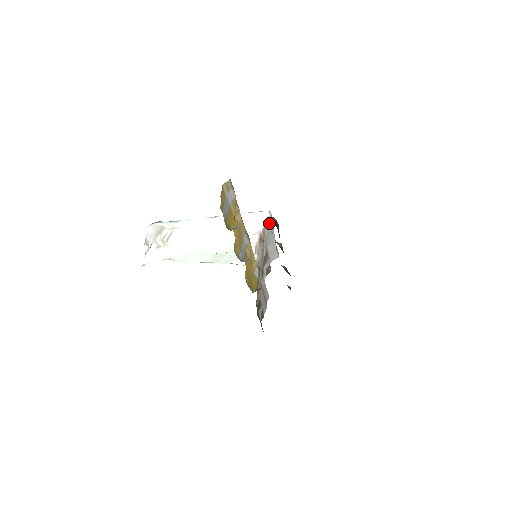
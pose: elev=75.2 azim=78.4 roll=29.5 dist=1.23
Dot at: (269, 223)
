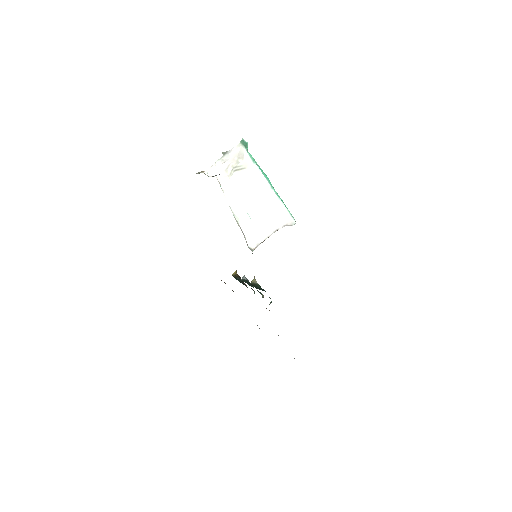
Dot at: (289, 225)
